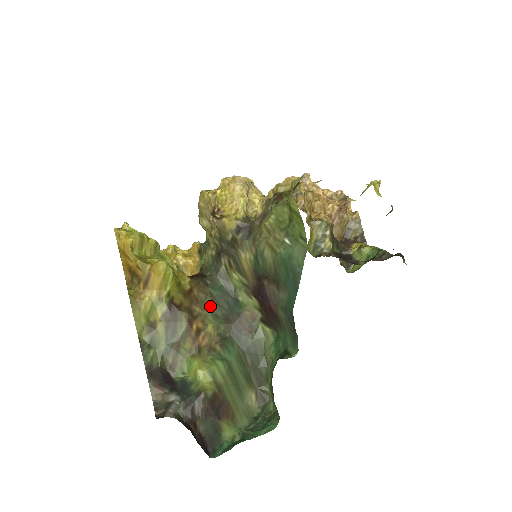
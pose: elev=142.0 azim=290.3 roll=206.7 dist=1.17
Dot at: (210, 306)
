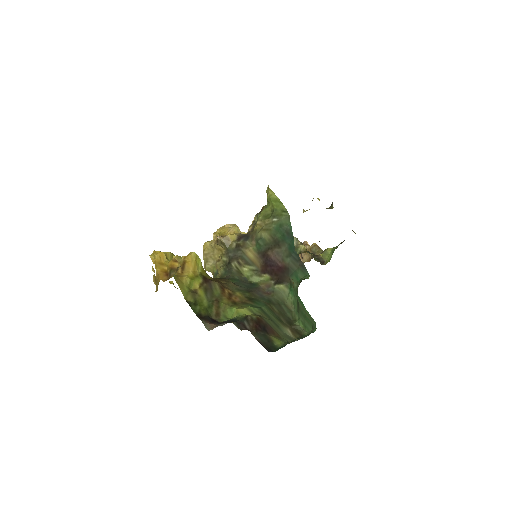
Dot at: (233, 286)
